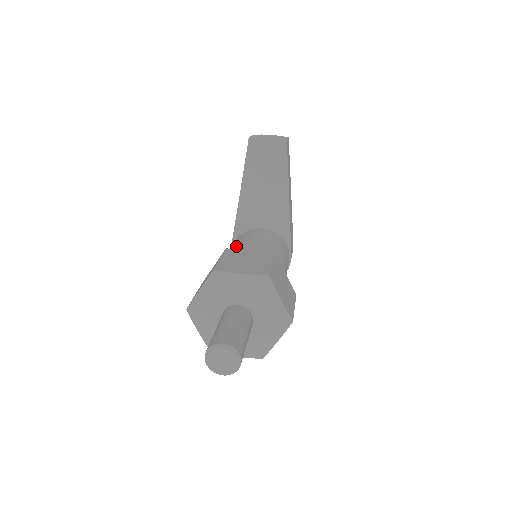
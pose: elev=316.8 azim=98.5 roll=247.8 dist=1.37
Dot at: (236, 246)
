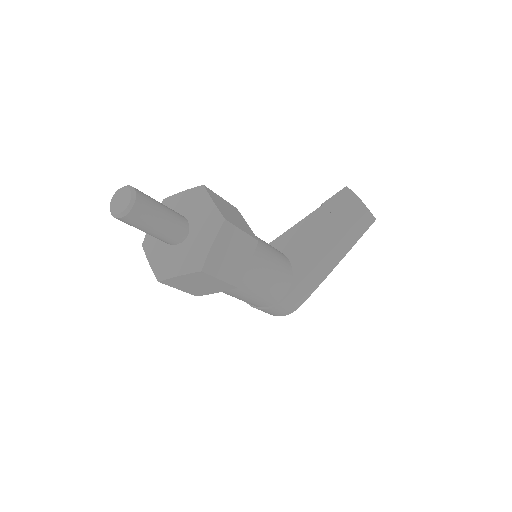
Dot at: occluded
